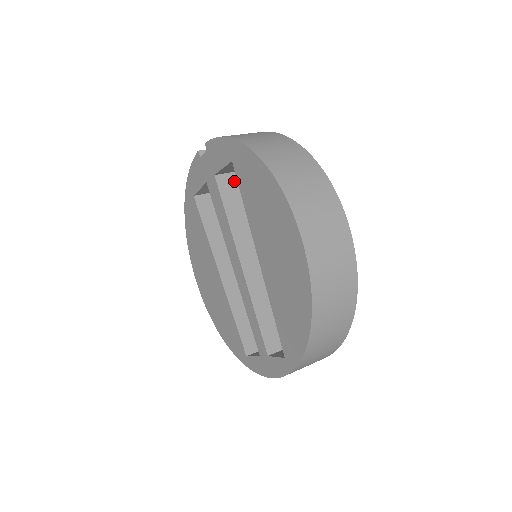
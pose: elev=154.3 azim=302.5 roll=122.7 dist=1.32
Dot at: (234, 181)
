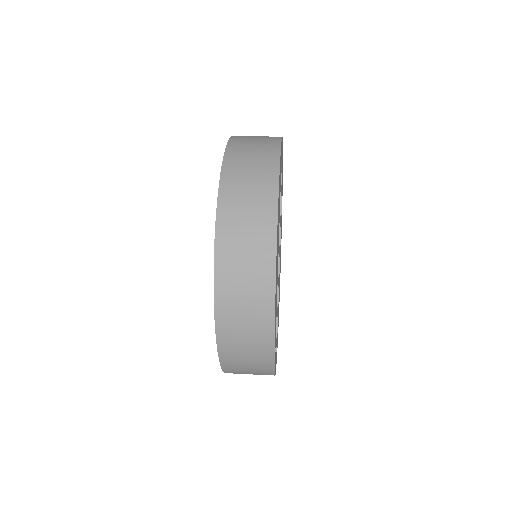
Dot at: occluded
